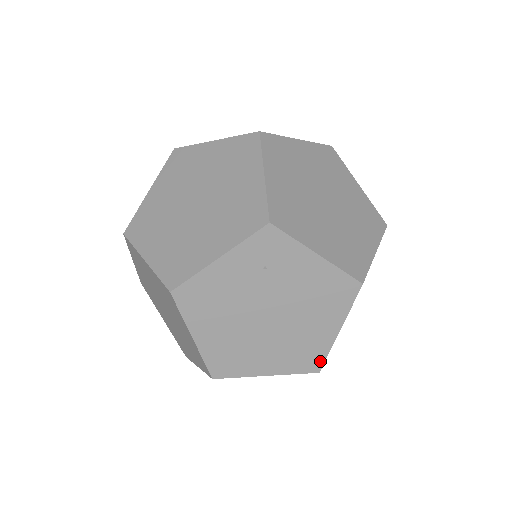
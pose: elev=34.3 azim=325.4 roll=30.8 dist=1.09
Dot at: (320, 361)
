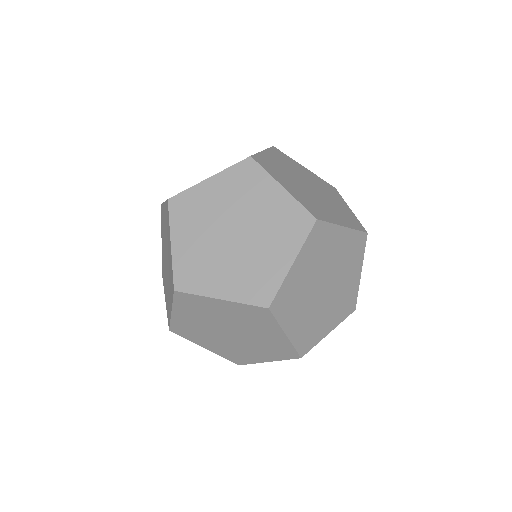
Dot at: occluded
